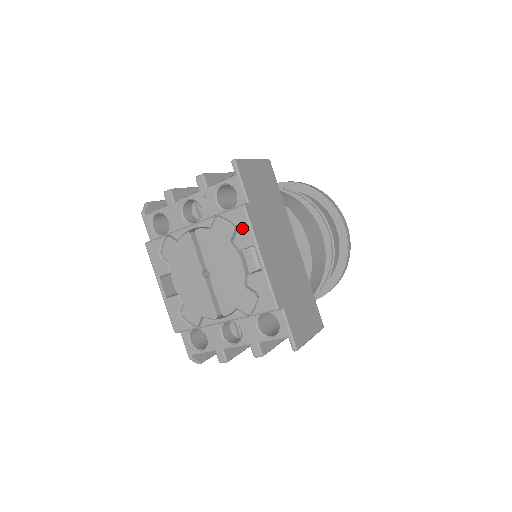
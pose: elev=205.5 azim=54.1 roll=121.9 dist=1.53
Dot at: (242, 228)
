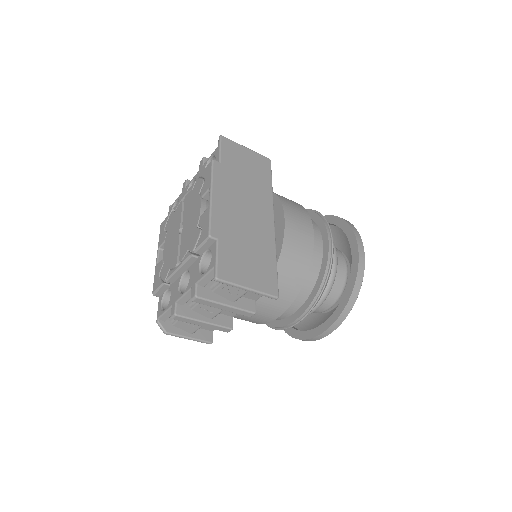
Dot at: (207, 178)
